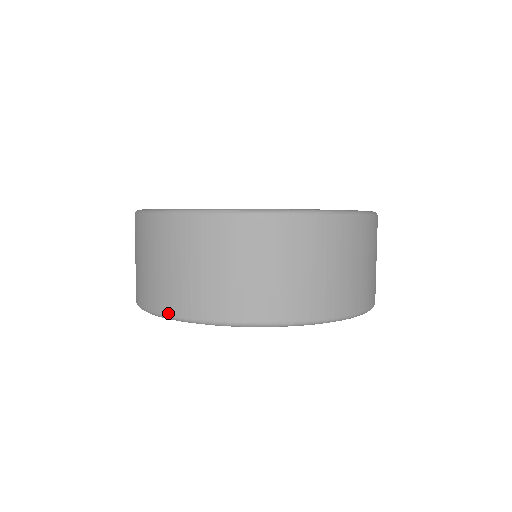
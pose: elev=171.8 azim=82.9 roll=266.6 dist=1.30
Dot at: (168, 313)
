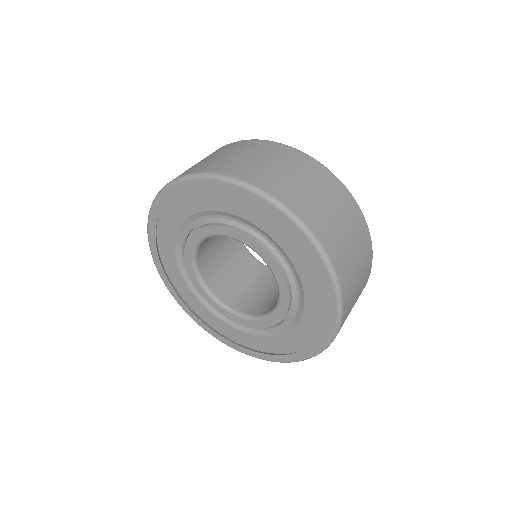
Dot at: occluded
